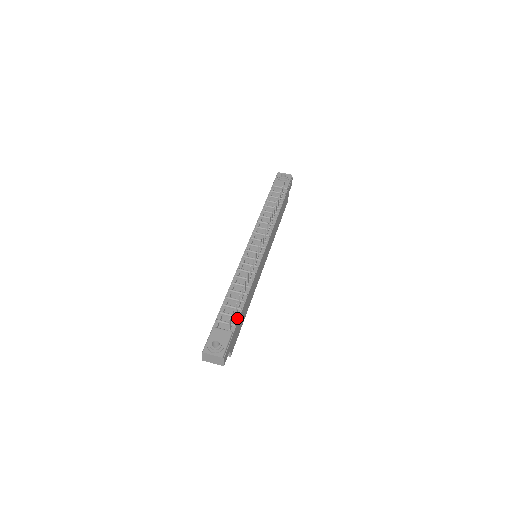
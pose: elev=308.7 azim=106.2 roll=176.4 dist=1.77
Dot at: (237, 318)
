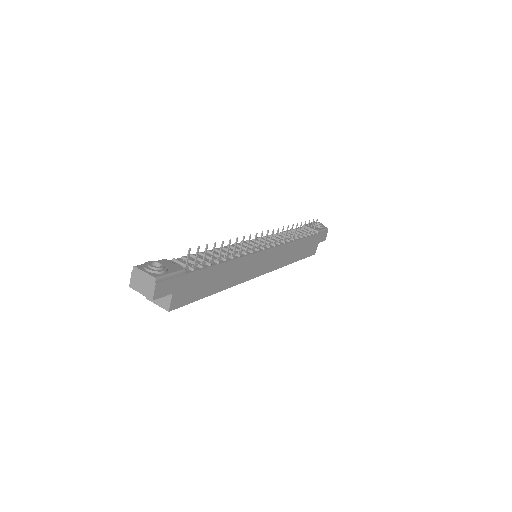
Dot at: (200, 267)
